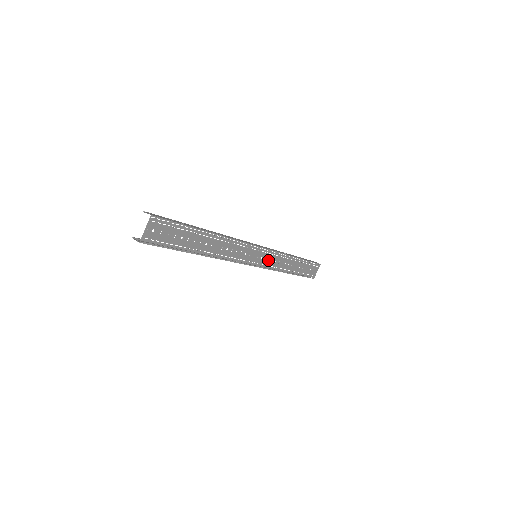
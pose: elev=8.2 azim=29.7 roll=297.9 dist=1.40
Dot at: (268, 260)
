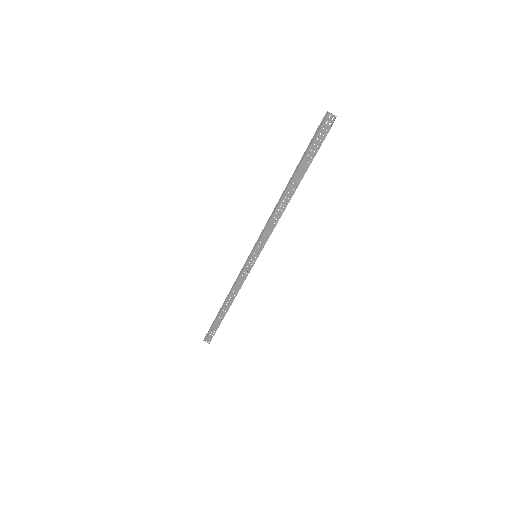
Dot at: occluded
